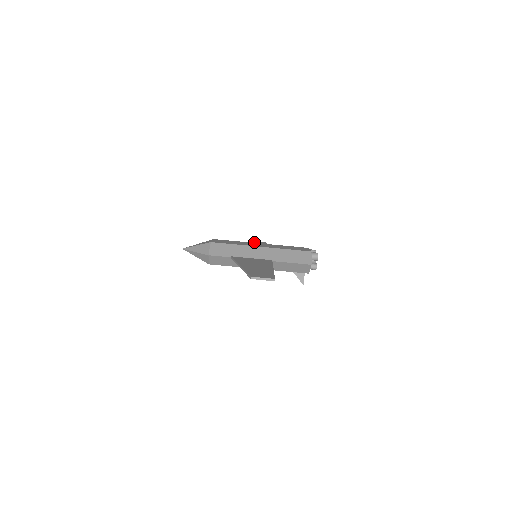
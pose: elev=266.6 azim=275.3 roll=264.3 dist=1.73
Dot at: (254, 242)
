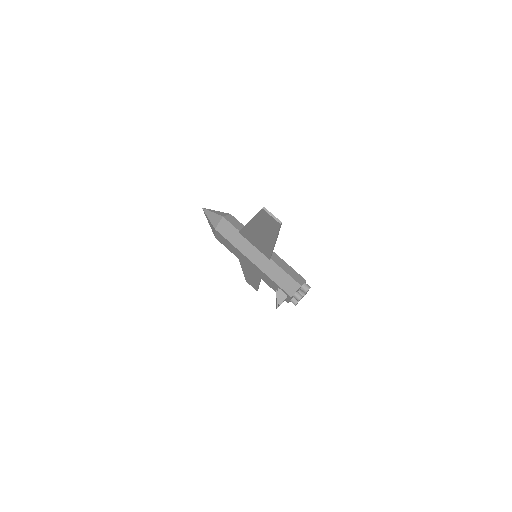
Dot at: occluded
